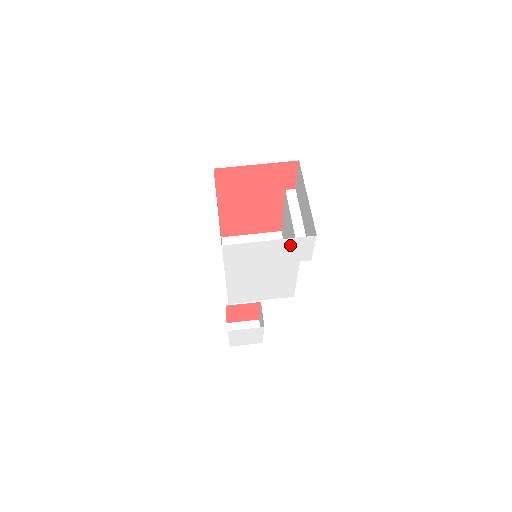
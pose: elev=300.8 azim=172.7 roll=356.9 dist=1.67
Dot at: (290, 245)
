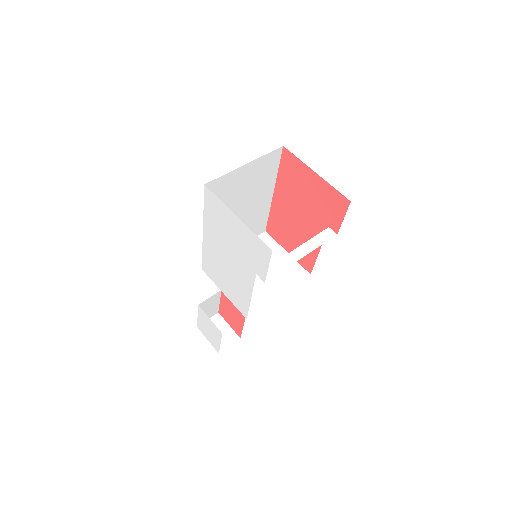
Dot at: (251, 241)
